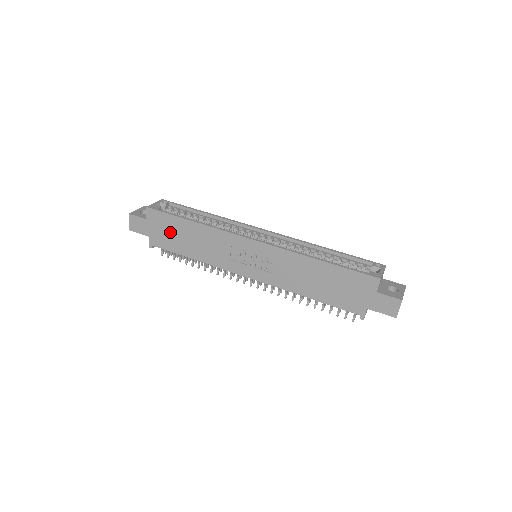
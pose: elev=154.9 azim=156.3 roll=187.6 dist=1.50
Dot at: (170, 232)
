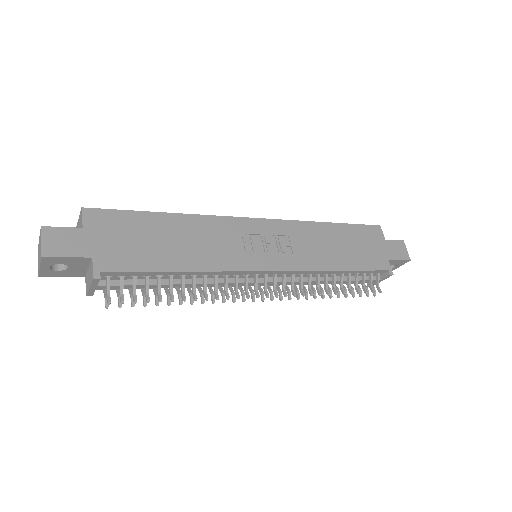
Dot at: (135, 238)
